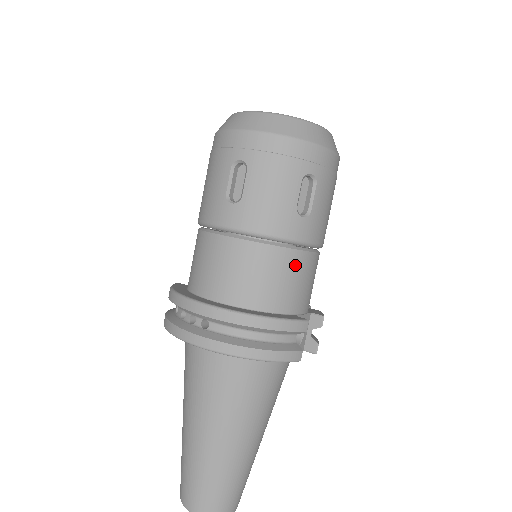
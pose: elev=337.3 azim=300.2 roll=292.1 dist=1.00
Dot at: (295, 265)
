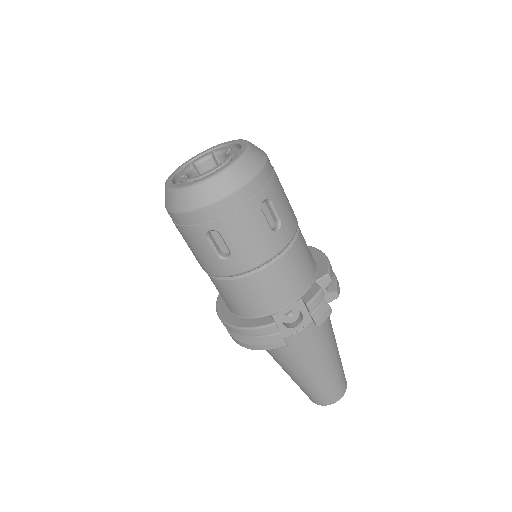
Dot at: (247, 287)
